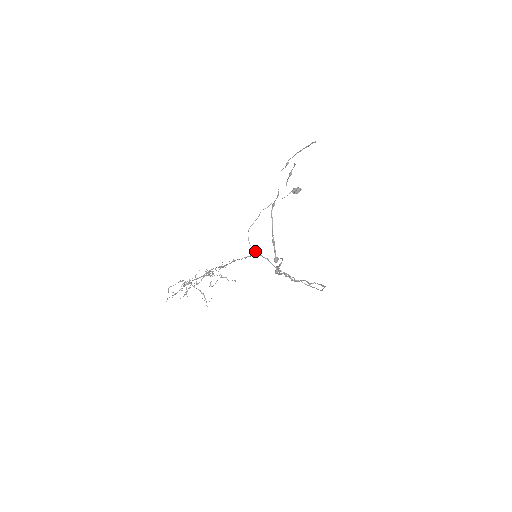
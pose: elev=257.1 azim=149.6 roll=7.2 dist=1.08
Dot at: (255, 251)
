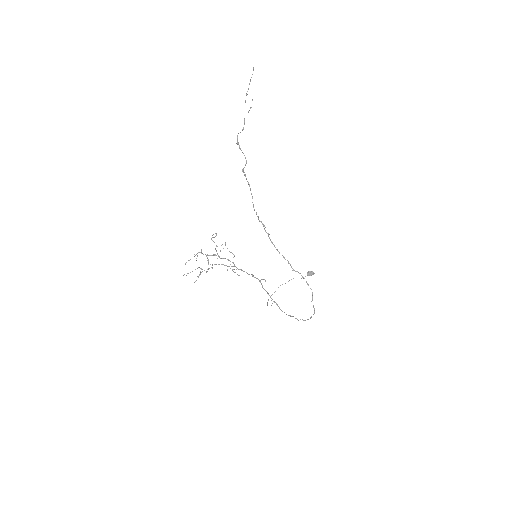
Dot at: (263, 279)
